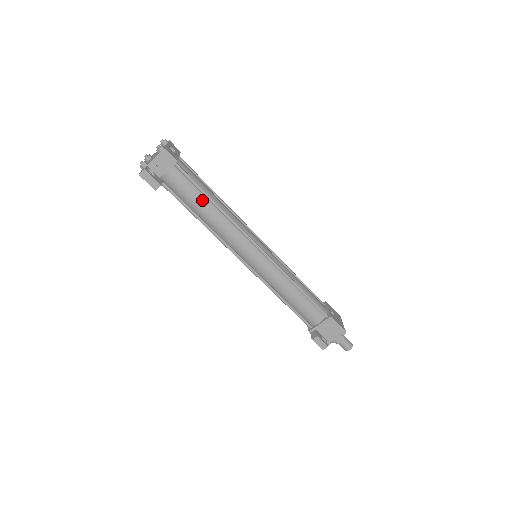
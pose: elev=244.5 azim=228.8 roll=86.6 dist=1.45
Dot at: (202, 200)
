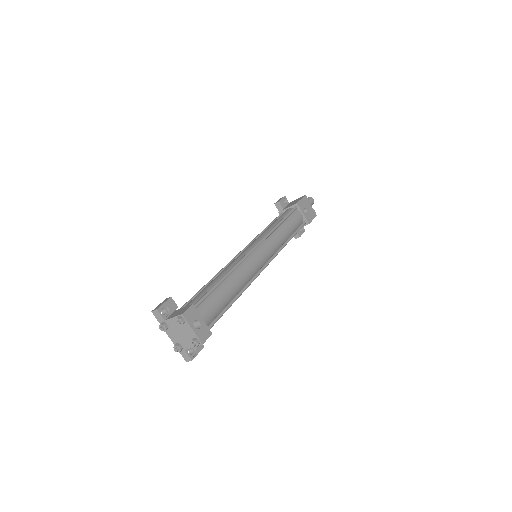
Dot at: occluded
